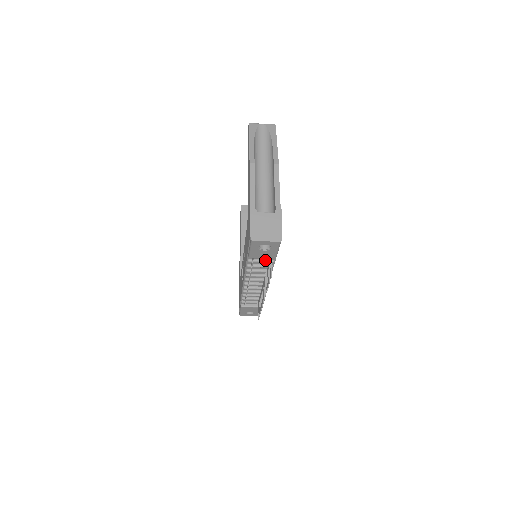
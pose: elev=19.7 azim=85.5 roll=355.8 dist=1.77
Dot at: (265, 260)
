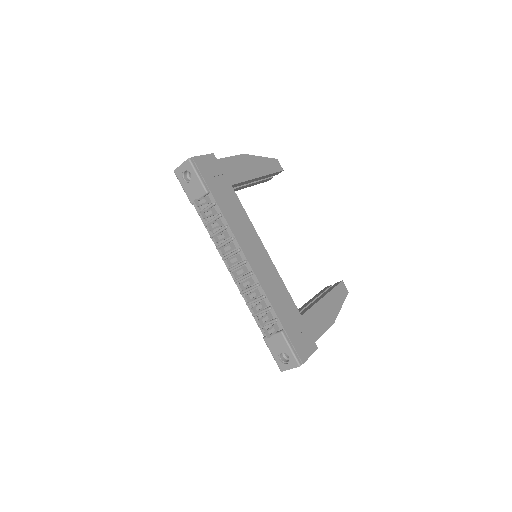
Dot at: (208, 206)
